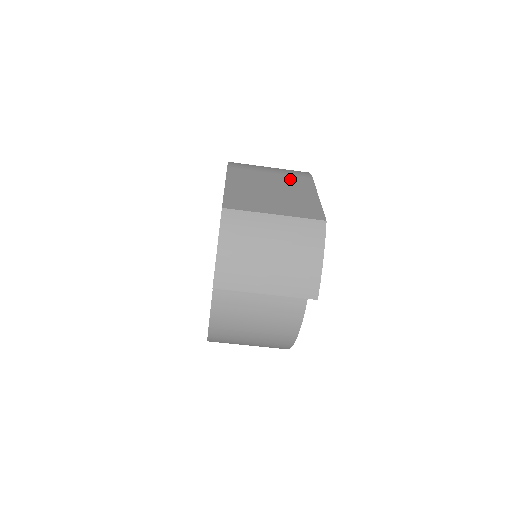
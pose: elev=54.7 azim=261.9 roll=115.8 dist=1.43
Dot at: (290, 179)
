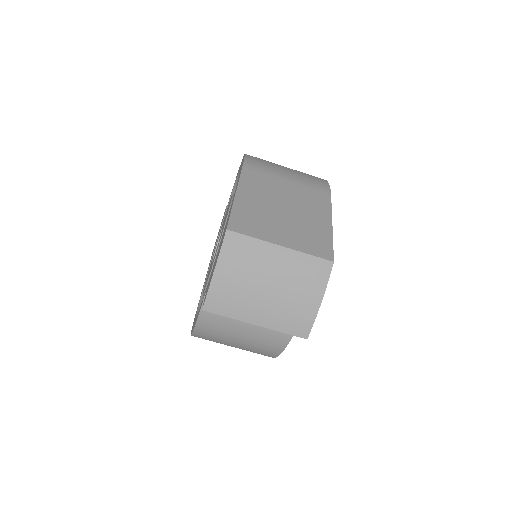
Dot at: (307, 193)
